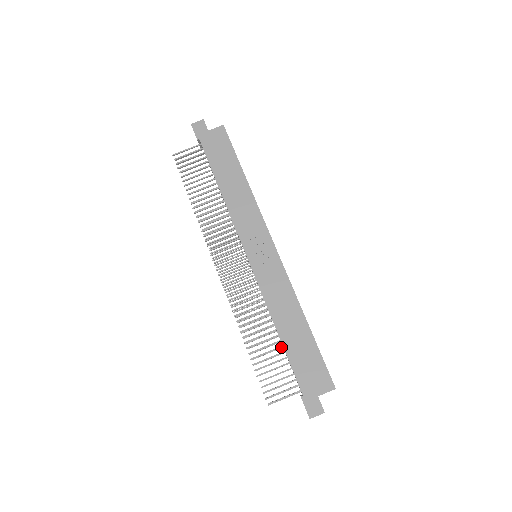
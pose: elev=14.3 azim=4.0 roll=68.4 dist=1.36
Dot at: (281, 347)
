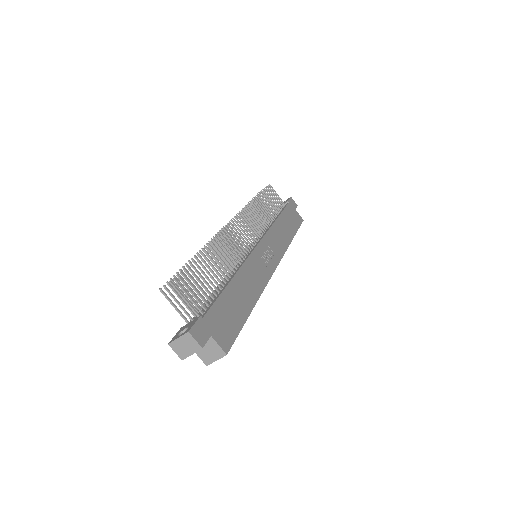
Dot at: (221, 287)
